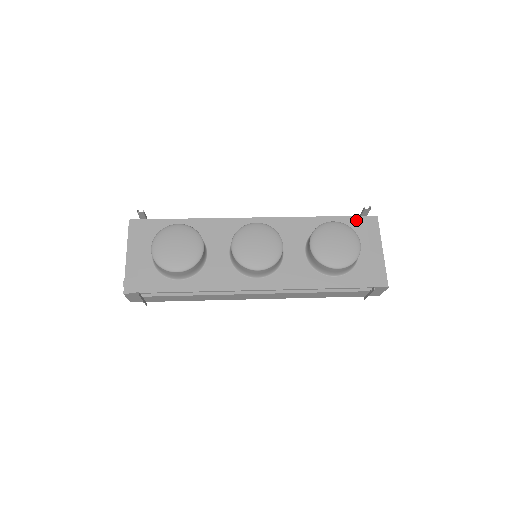
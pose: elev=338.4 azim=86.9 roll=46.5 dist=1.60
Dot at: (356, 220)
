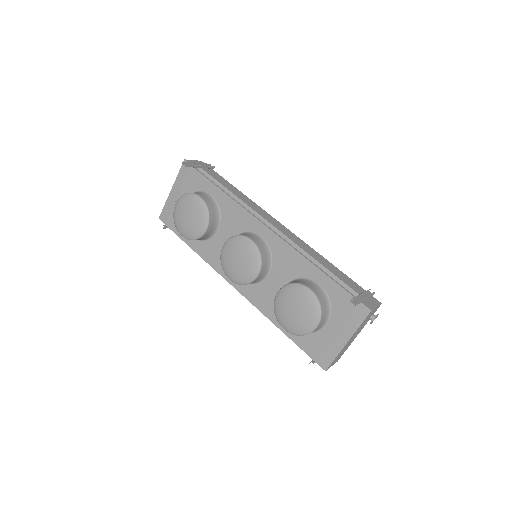
Dot at: (347, 298)
